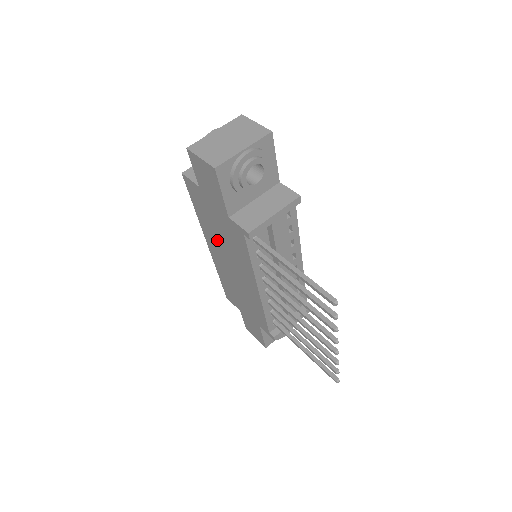
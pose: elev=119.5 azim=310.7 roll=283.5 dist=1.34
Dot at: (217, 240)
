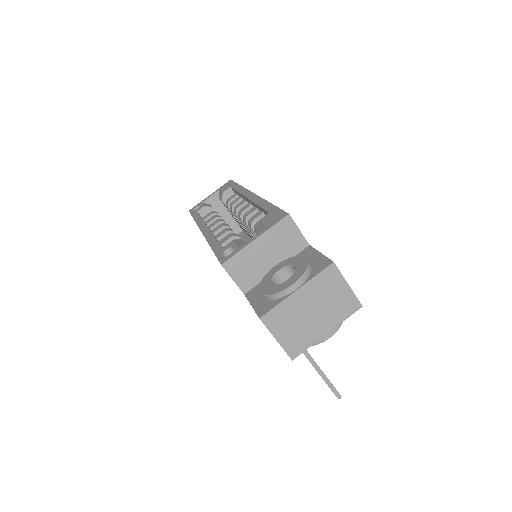
Dot at: occluded
